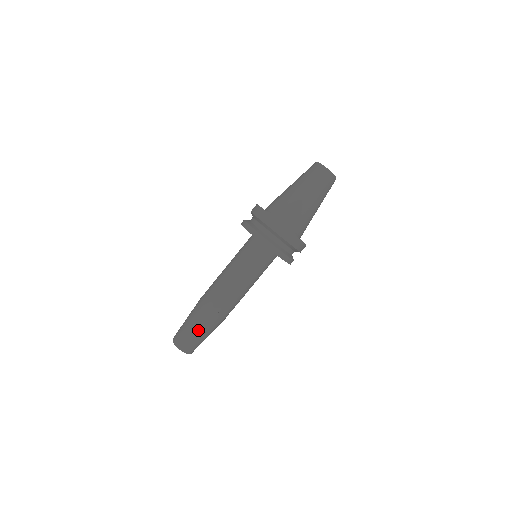
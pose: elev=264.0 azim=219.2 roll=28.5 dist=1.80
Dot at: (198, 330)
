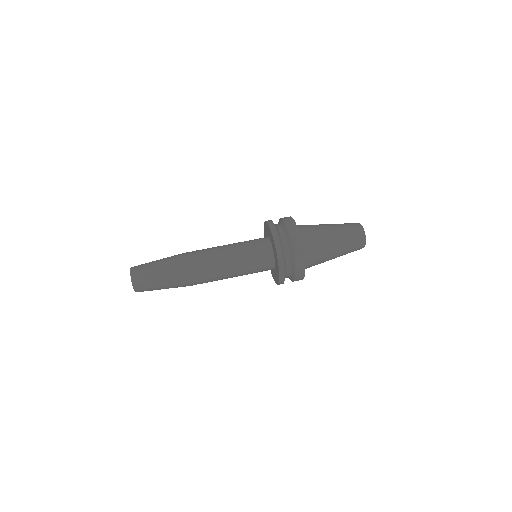
Dot at: (160, 268)
